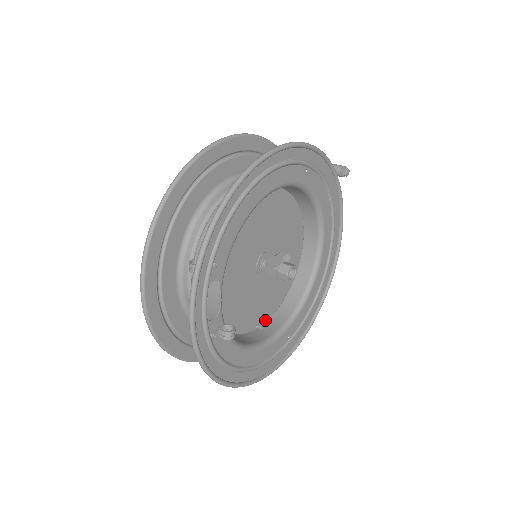
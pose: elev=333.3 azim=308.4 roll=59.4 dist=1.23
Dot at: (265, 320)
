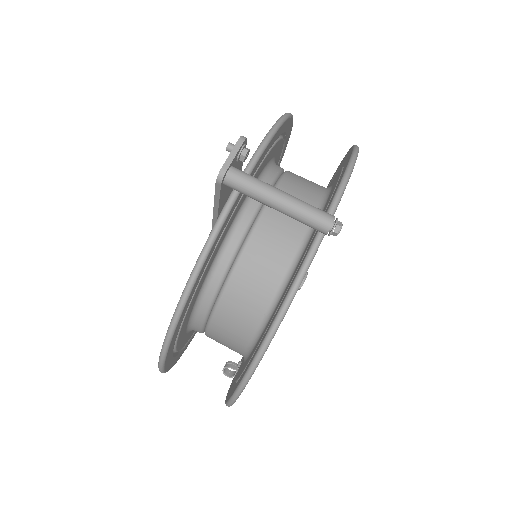
Dot at: occluded
